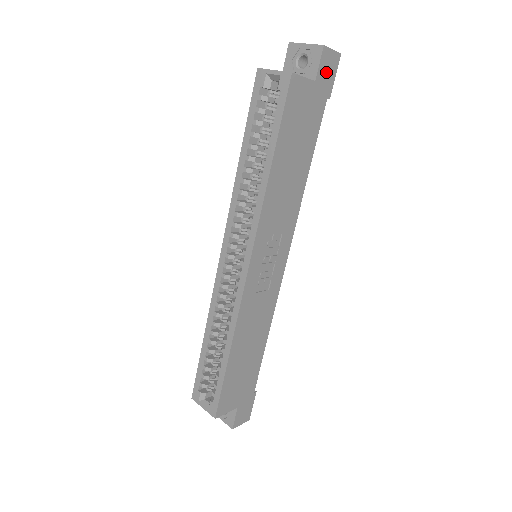
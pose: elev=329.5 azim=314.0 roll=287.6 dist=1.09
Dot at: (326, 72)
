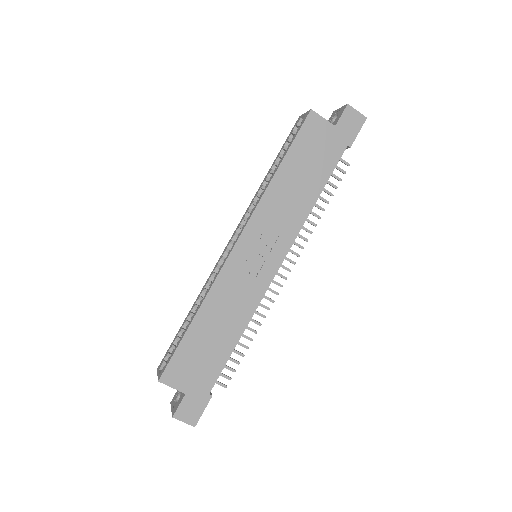
Dot at: (348, 125)
